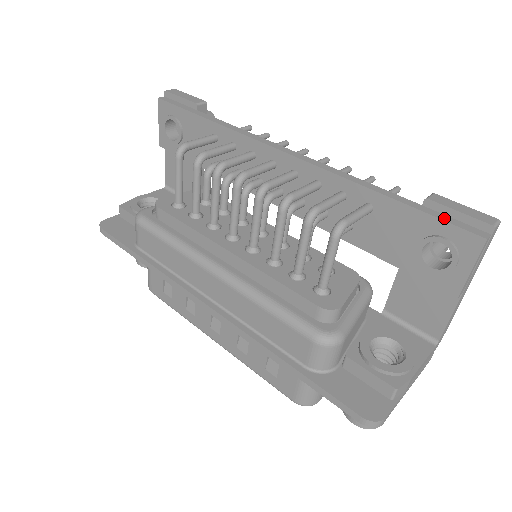
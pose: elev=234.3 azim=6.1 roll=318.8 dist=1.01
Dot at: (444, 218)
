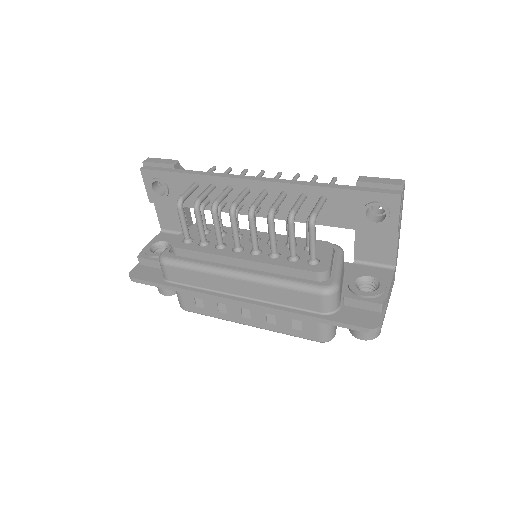
Dot at: (372, 190)
